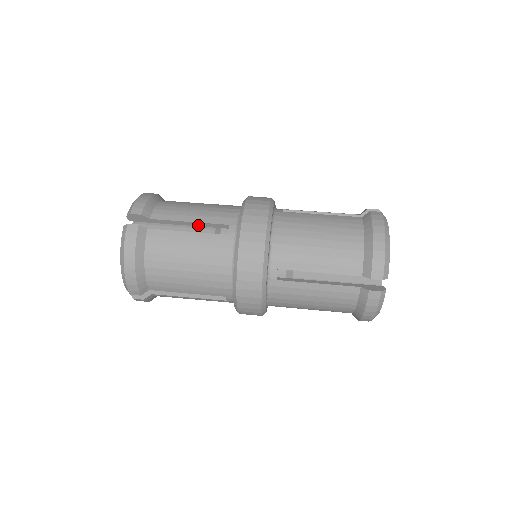
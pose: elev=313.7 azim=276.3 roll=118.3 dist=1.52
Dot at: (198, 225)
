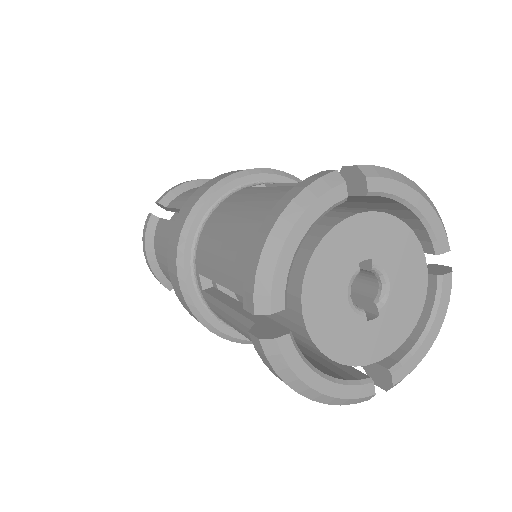
Dot at: occluded
